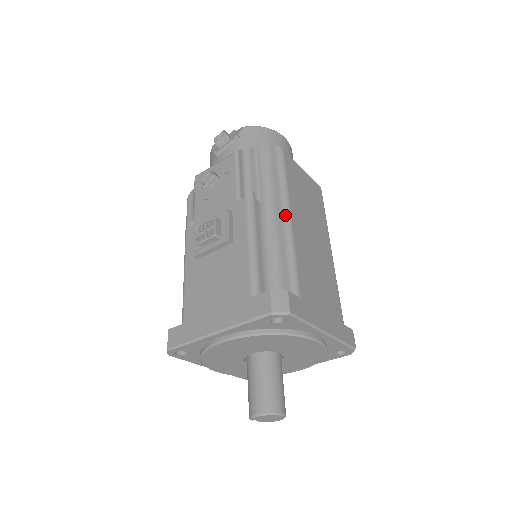
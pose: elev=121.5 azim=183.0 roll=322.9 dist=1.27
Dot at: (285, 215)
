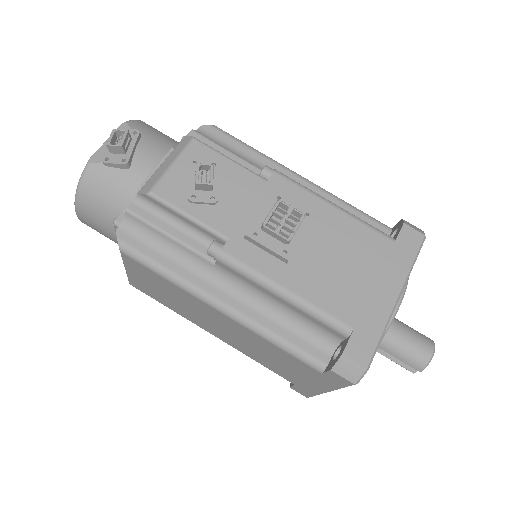
Dot at: (303, 178)
